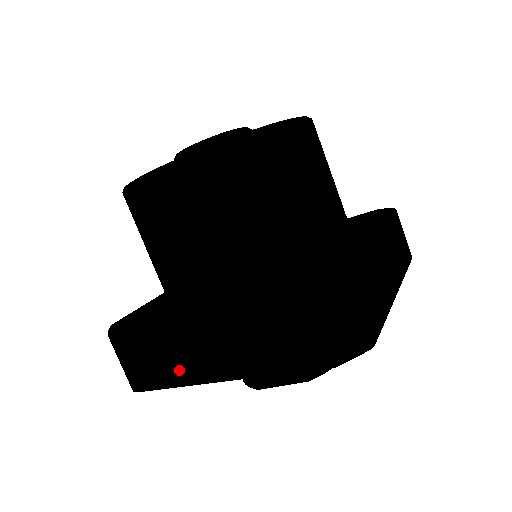
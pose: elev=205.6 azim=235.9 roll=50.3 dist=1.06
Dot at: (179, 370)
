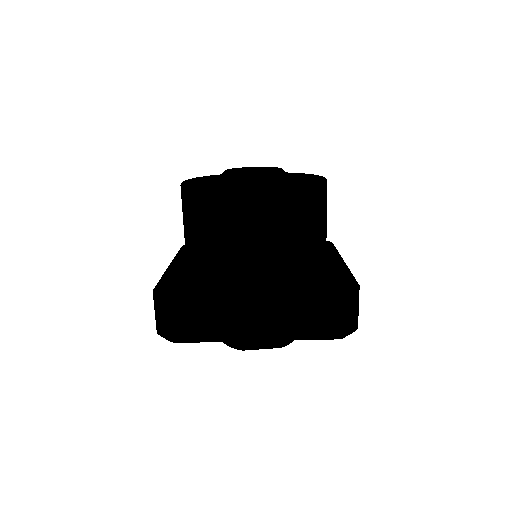
Dot at: (226, 330)
